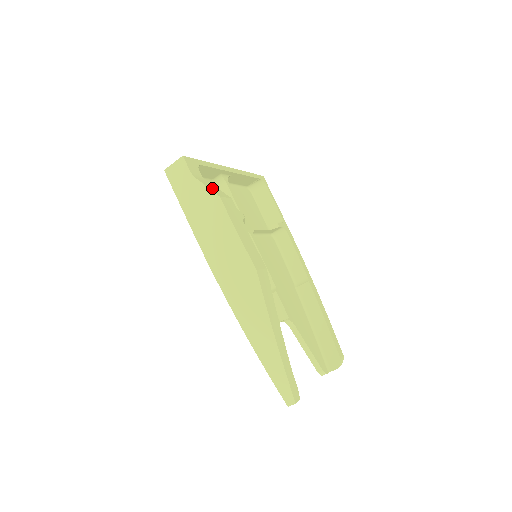
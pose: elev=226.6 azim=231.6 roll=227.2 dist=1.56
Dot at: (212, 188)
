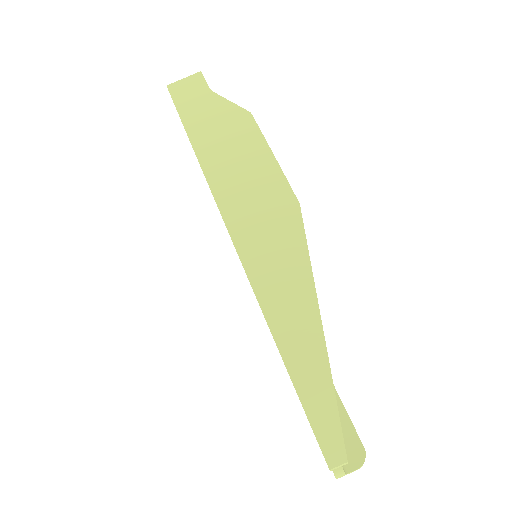
Dot at: occluded
